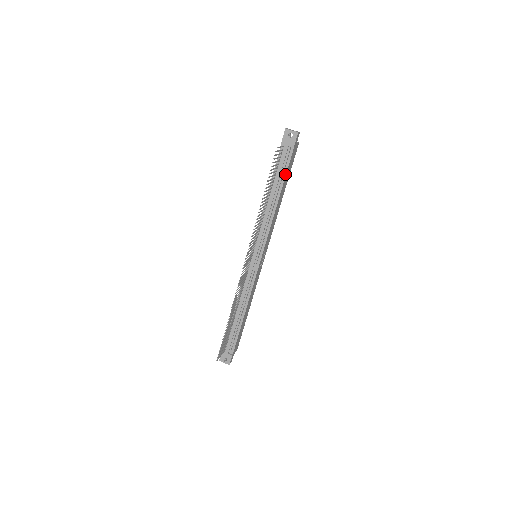
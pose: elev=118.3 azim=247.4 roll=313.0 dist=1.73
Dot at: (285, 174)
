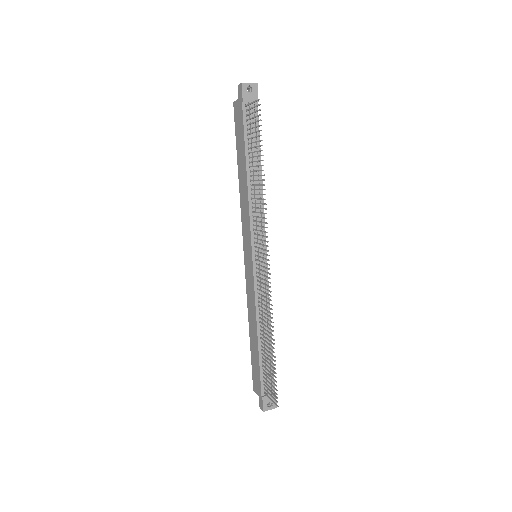
Dot at: (259, 139)
